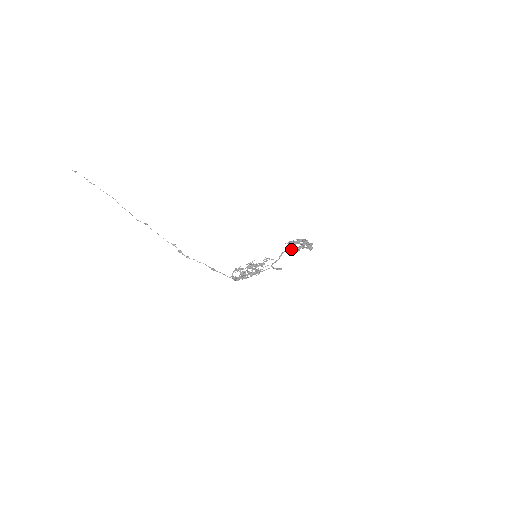
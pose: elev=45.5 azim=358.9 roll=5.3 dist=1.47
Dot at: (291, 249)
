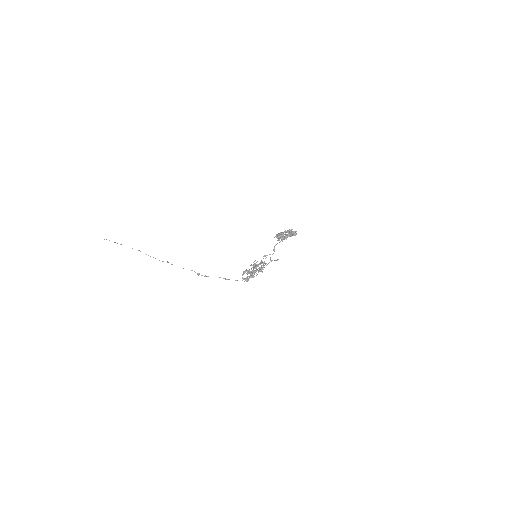
Dot at: occluded
